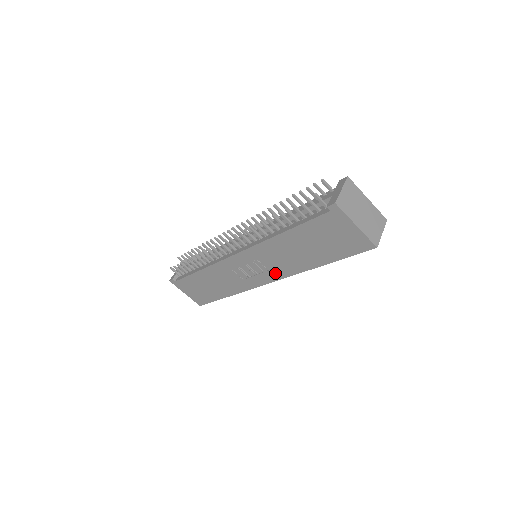
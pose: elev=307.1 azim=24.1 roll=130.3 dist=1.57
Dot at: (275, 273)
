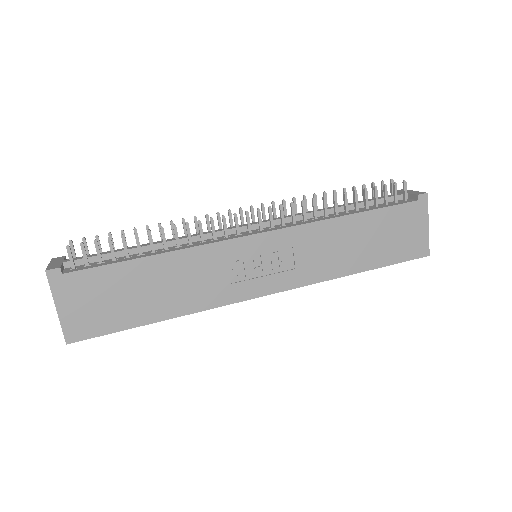
Dot at: (294, 276)
